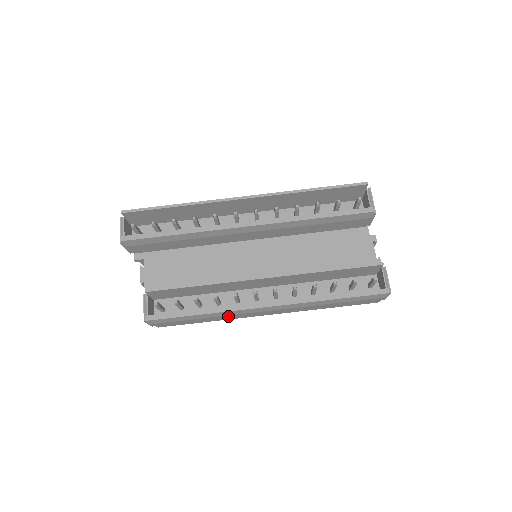
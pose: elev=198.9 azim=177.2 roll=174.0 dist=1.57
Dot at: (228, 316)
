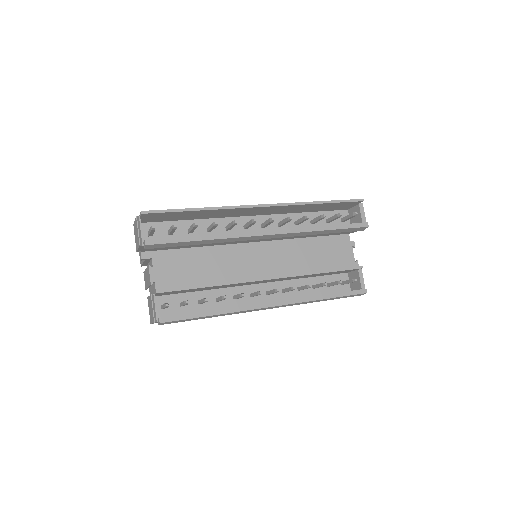
Dot at: occluded
